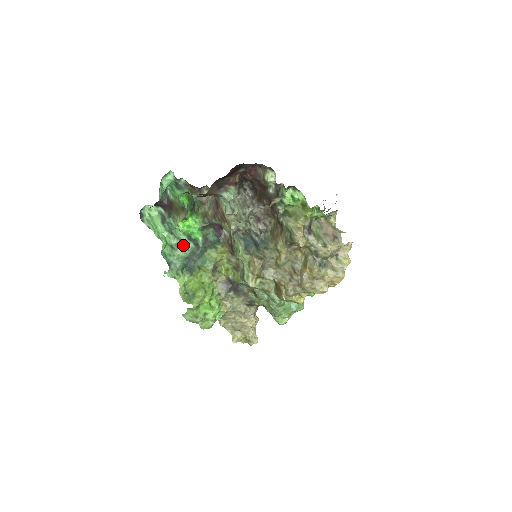
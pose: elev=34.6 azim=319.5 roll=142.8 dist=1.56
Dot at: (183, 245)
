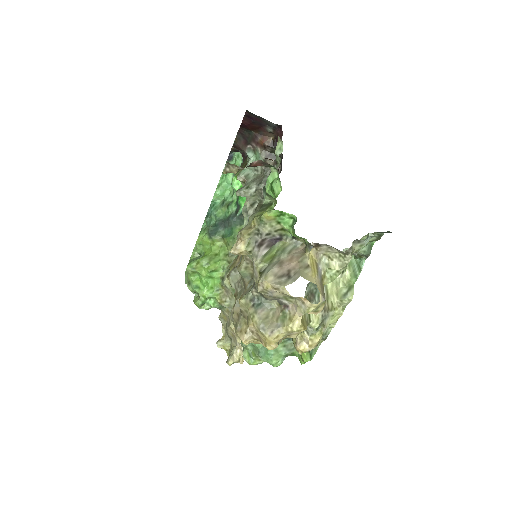
Dot at: (229, 205)
